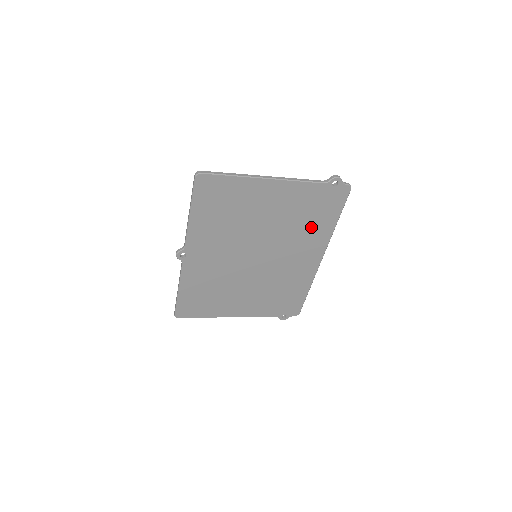
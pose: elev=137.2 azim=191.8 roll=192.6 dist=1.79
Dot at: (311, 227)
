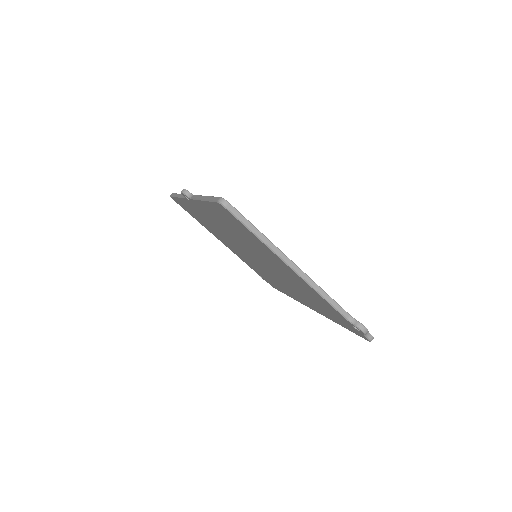
Dot at: occluded
